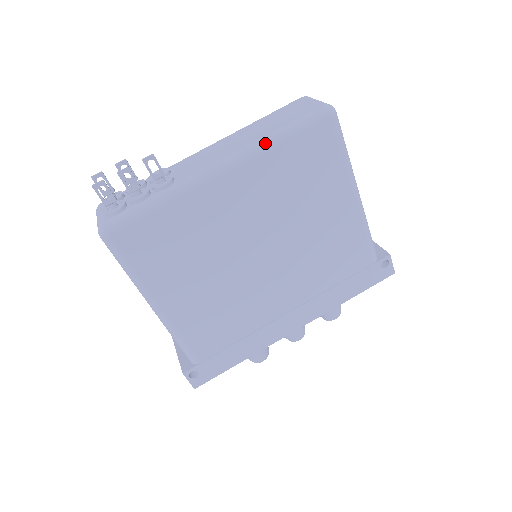
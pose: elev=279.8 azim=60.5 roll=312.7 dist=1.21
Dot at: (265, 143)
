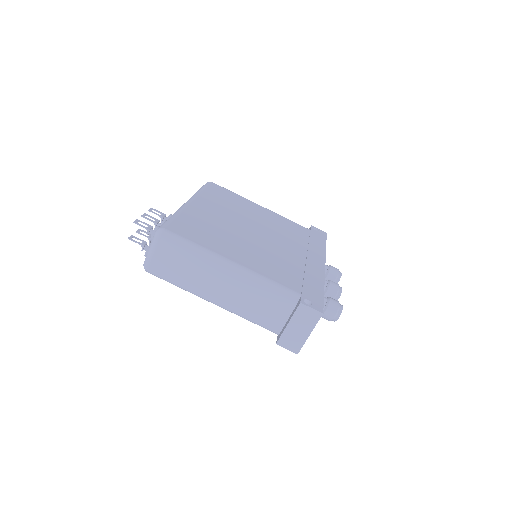
Dot at: (197, 193)
